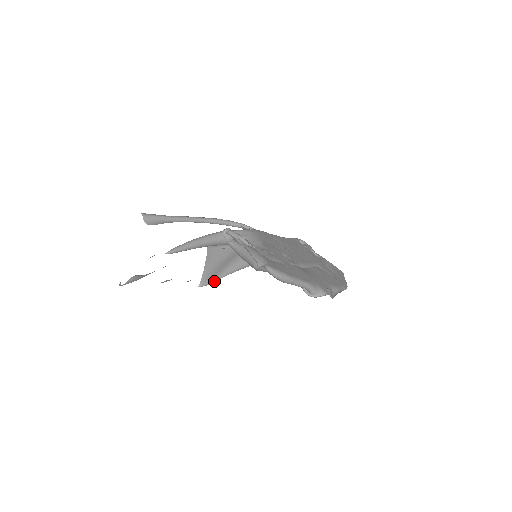
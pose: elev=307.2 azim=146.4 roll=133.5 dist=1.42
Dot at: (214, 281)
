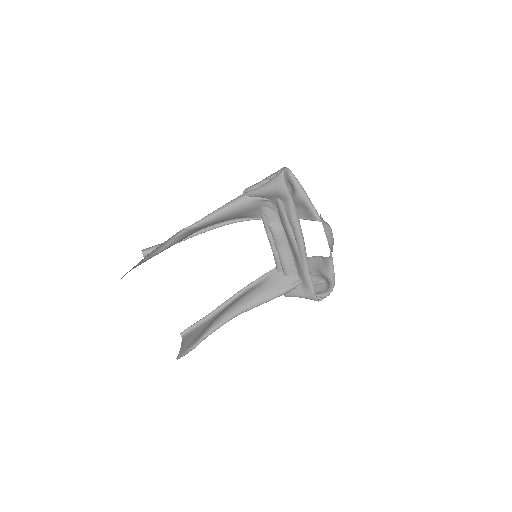
Dot at: (197, 344)
